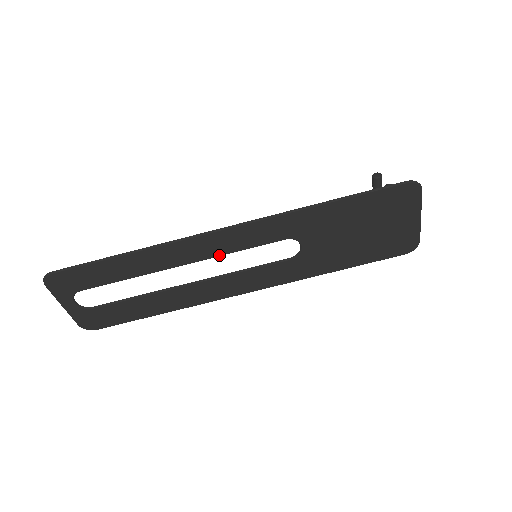
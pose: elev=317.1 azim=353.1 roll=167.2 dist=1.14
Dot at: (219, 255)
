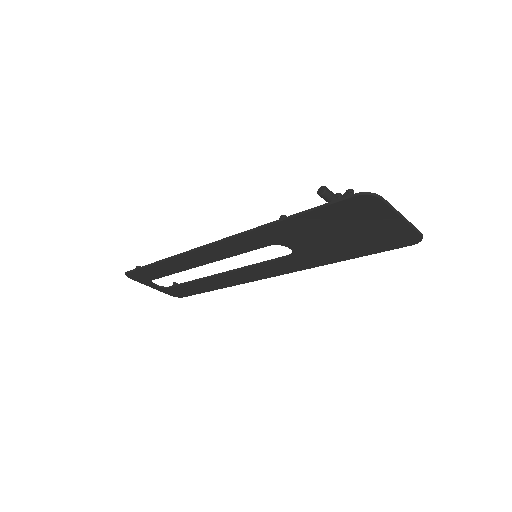
Dot at: (224, 258)
